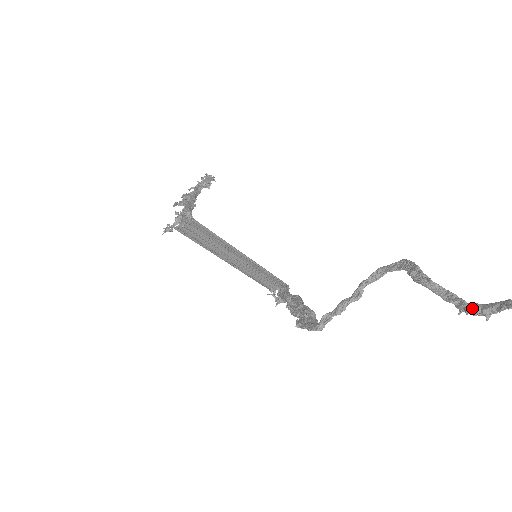
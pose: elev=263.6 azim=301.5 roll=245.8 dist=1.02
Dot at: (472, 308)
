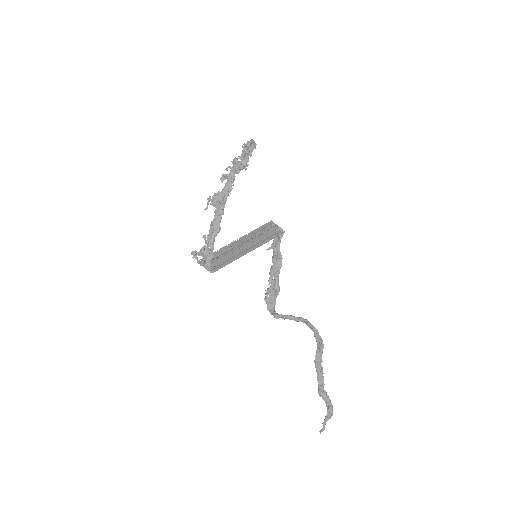
Dot at: (322, 391)
